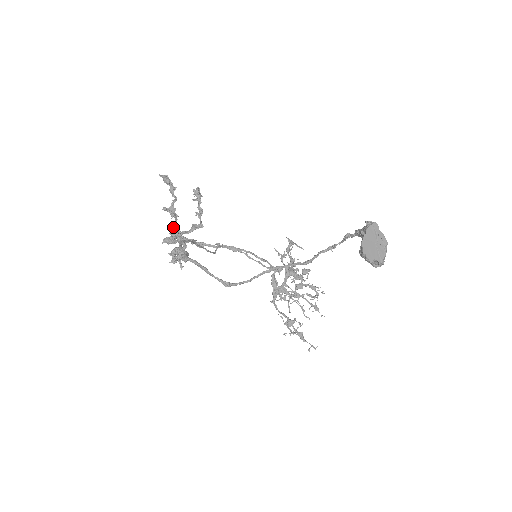
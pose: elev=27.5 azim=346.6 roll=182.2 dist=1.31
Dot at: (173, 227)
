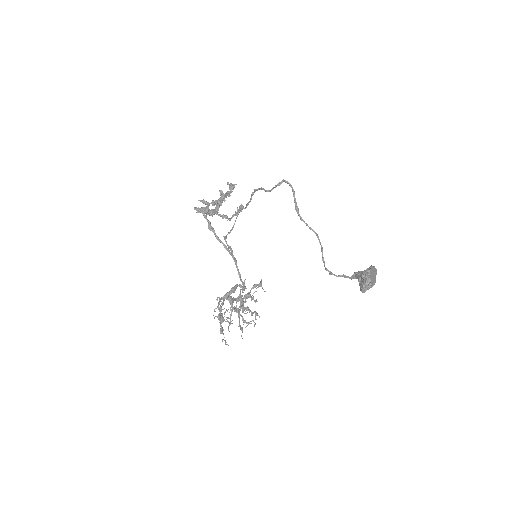
Dot at: occluded
